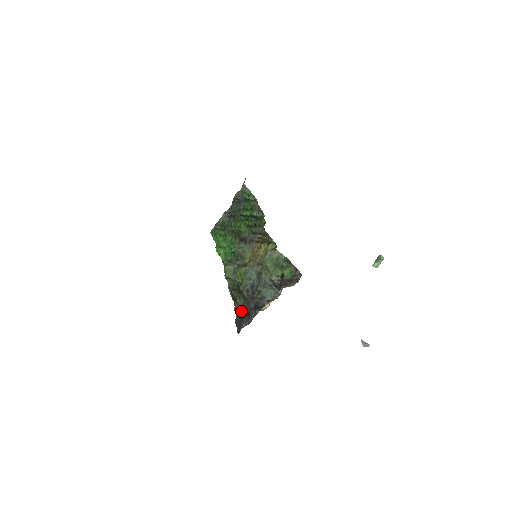
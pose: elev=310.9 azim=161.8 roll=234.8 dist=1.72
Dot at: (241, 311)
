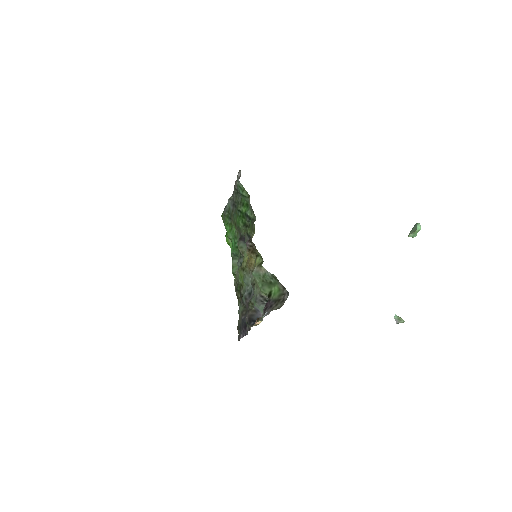
Dot at: (240, 319)
